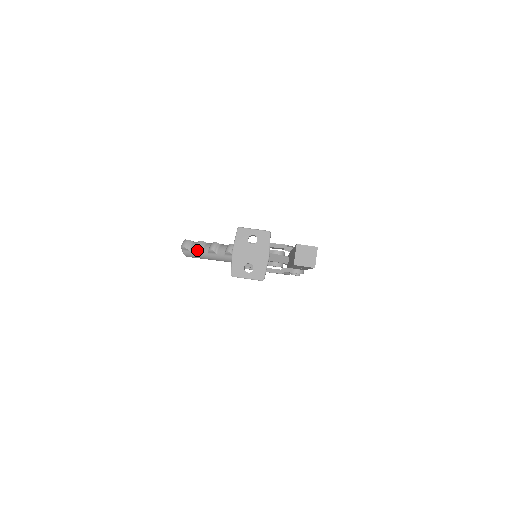
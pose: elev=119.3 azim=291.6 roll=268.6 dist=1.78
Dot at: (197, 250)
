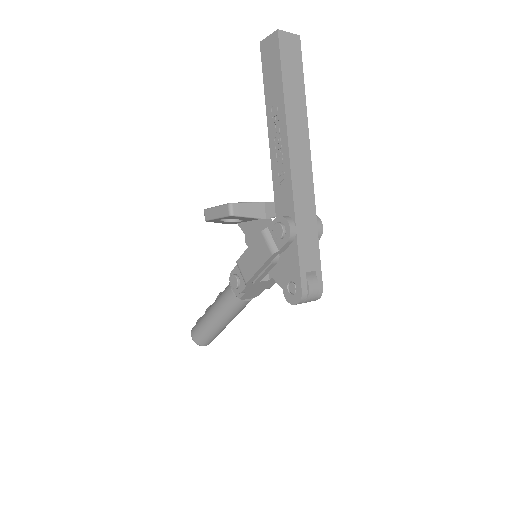
Dot at: occluded
